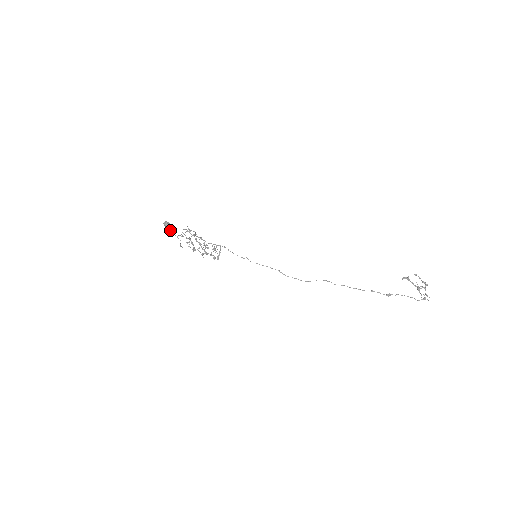
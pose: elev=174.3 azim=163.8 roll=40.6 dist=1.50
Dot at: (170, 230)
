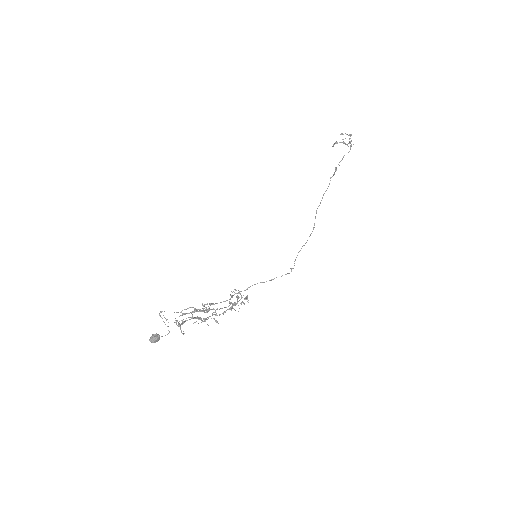
Dot at: occluded
